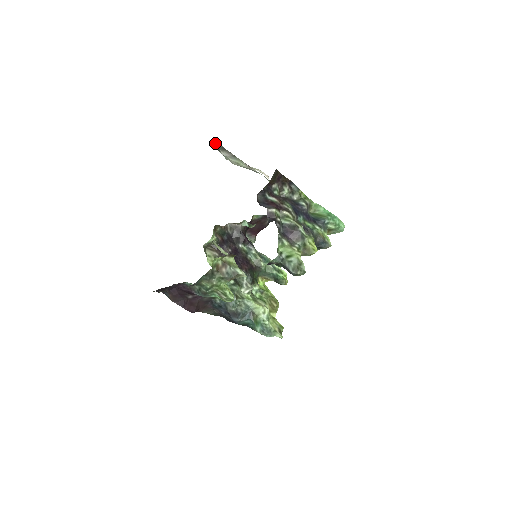
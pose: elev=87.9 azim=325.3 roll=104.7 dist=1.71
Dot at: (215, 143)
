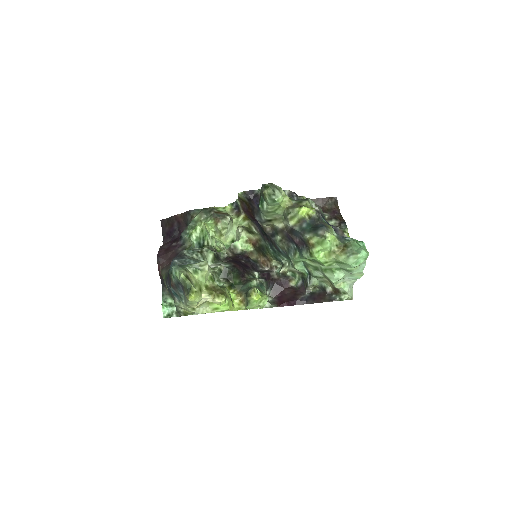
Dot at: occluded
